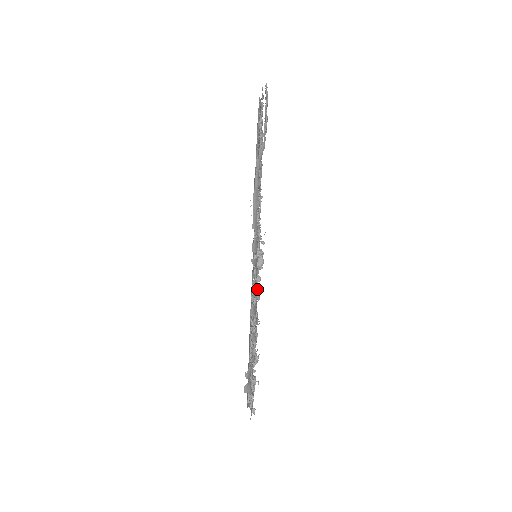
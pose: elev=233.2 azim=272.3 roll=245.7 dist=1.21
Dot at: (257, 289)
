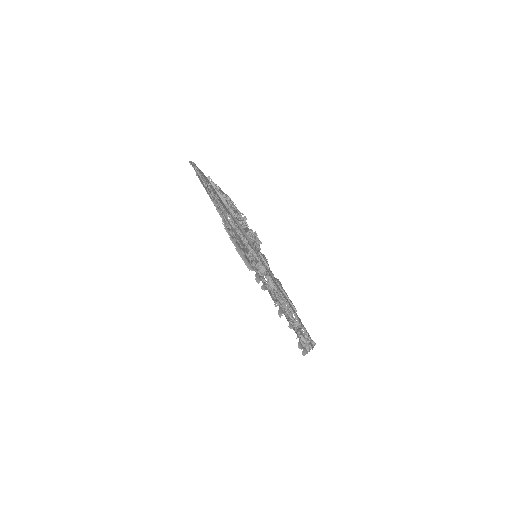
Dot at: (272, 285)
